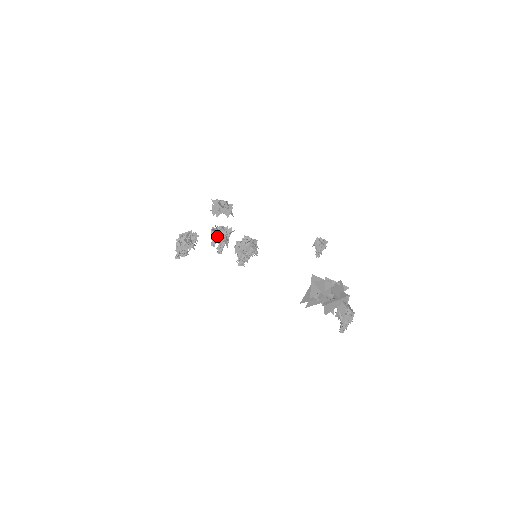
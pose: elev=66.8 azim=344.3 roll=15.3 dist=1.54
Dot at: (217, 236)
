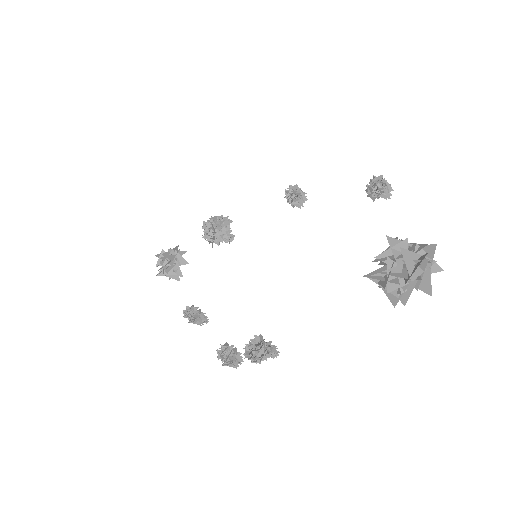
Dot at: (260, 358)
